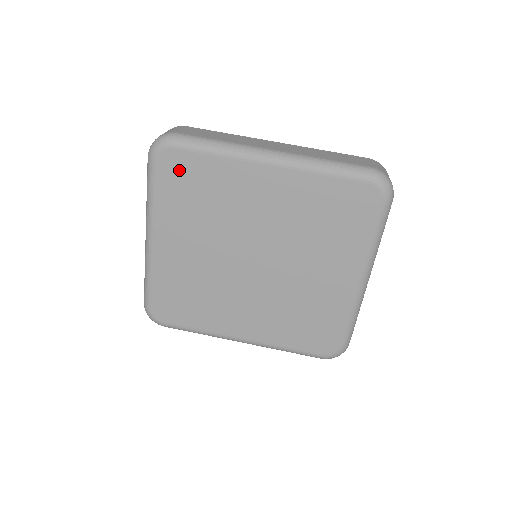
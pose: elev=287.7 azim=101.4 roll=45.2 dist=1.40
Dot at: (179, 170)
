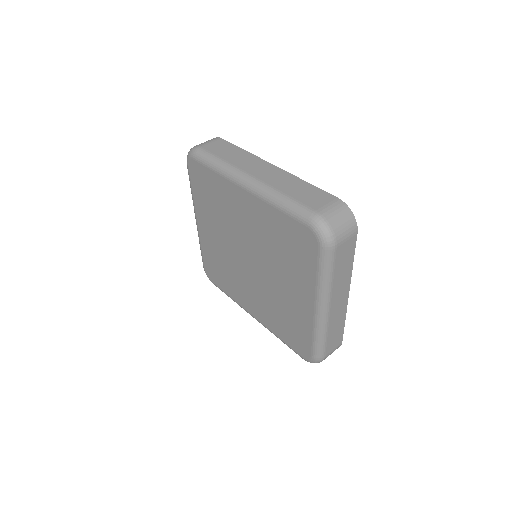
Dot at: (200, 176)
